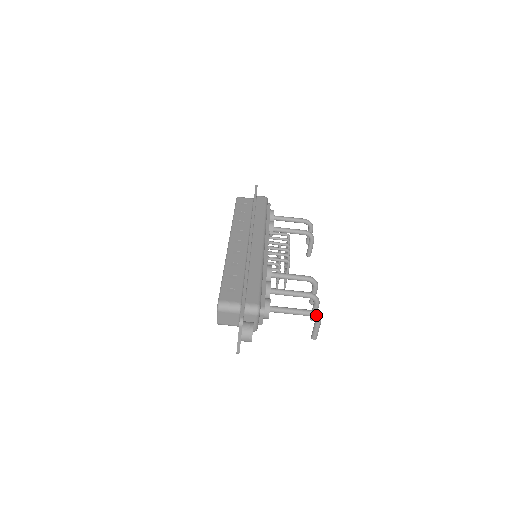
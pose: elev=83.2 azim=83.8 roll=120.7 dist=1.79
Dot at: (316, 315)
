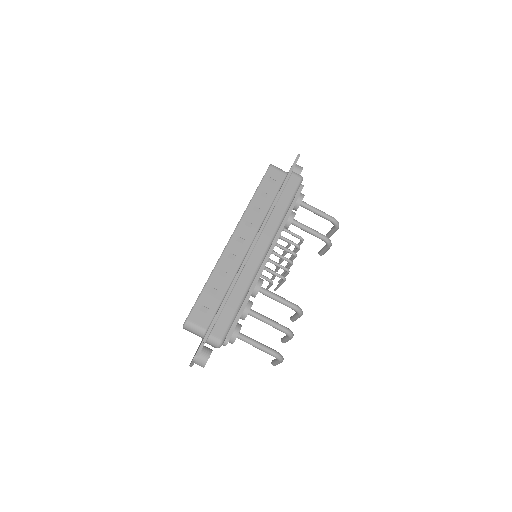
Dot at: (279, 358)
